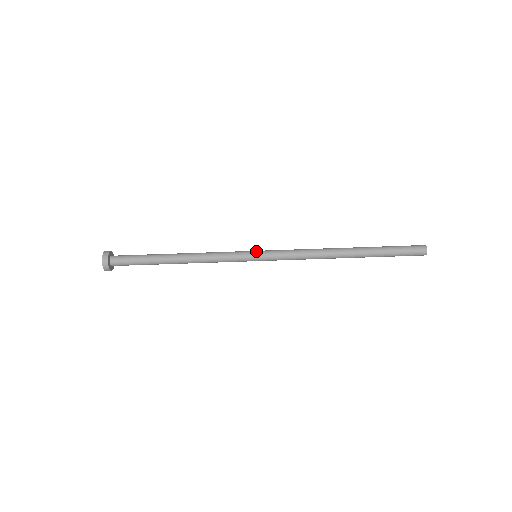
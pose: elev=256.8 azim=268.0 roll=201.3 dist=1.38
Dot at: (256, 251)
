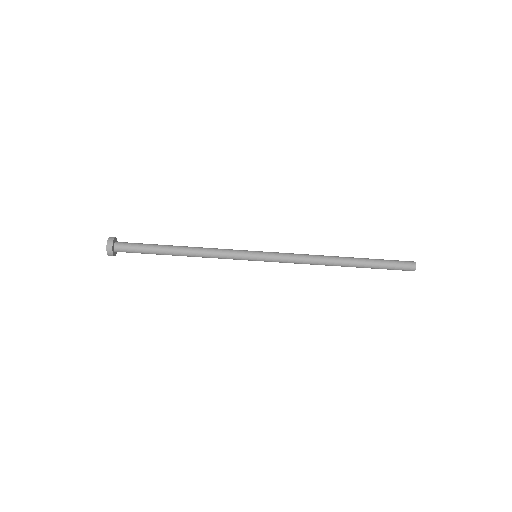
Dot at: (256, 258)
